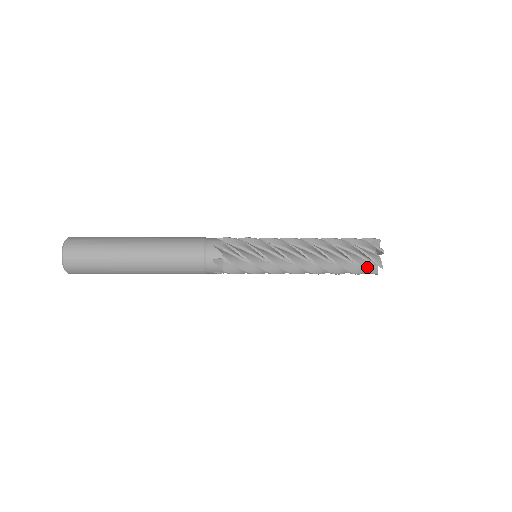
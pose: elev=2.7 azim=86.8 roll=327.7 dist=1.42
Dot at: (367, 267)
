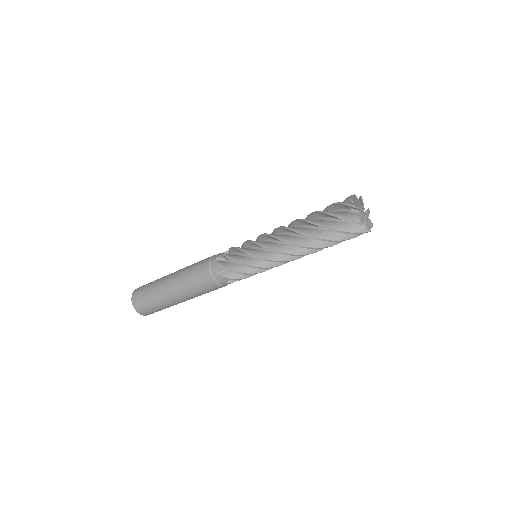
Dot at: (341, 215)
